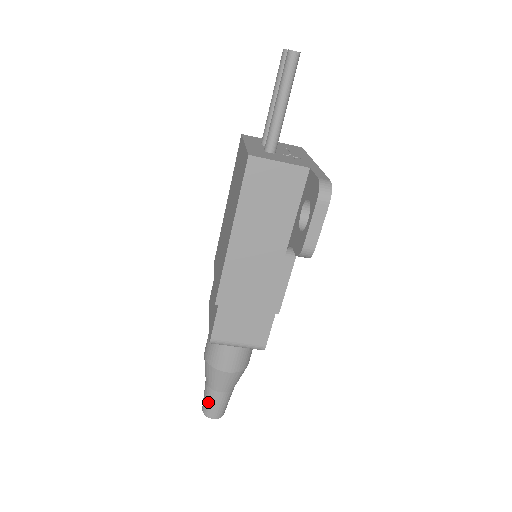
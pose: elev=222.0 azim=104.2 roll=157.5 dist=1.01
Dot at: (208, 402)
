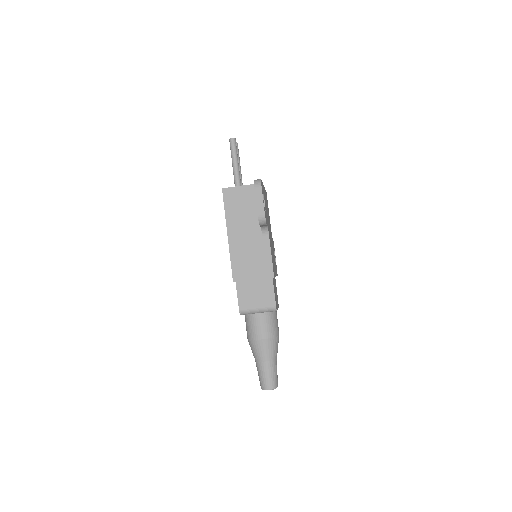
Dot at: (261, 375)
